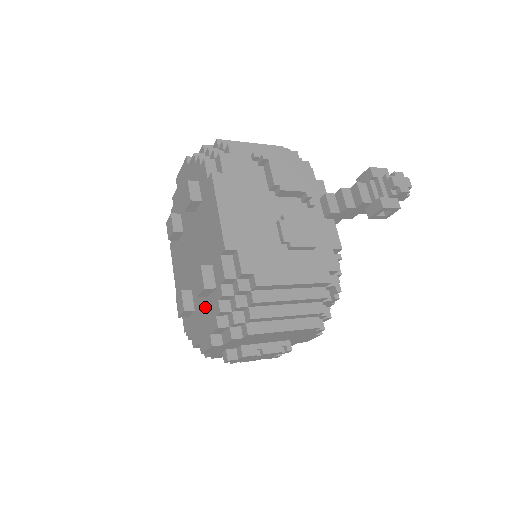
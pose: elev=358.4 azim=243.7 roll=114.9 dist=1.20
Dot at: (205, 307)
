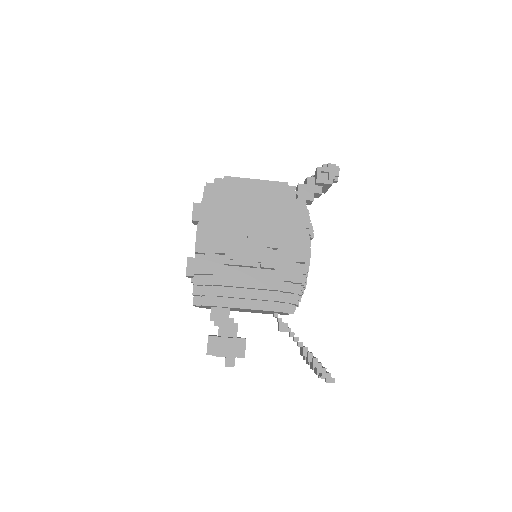
Dot at: occluded
